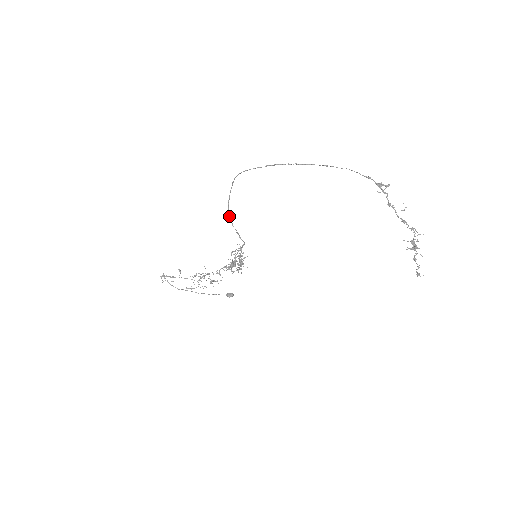
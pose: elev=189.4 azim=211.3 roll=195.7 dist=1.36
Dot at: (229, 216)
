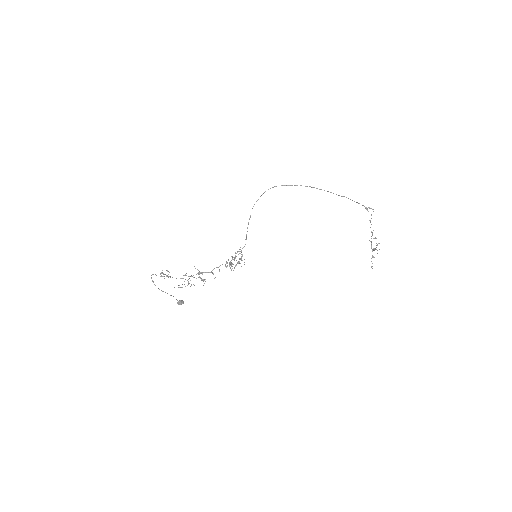
Dot at: occluded
